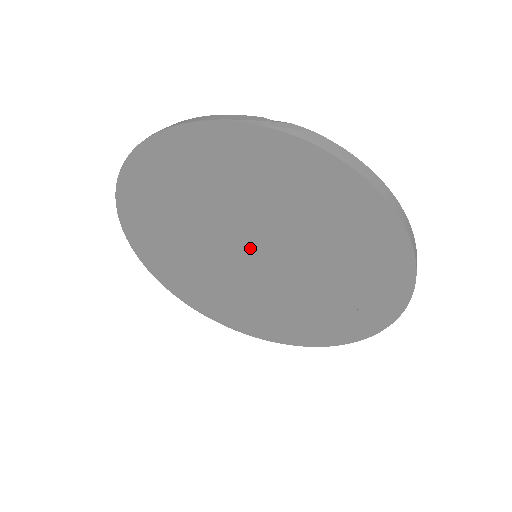
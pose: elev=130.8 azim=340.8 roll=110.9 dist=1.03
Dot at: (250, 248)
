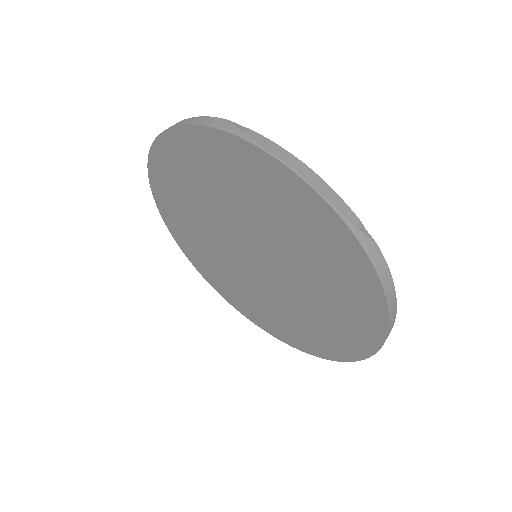
Dot at: (257, 253)
